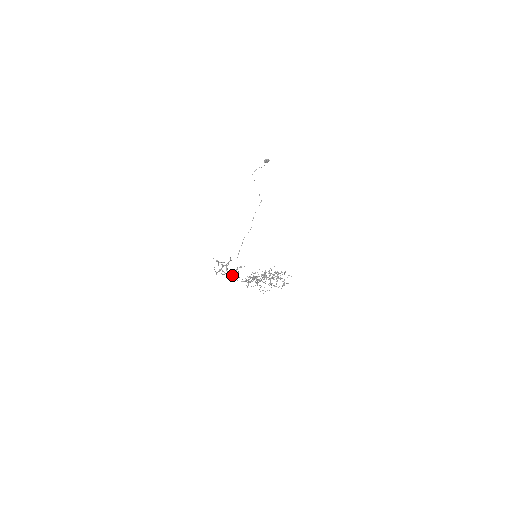
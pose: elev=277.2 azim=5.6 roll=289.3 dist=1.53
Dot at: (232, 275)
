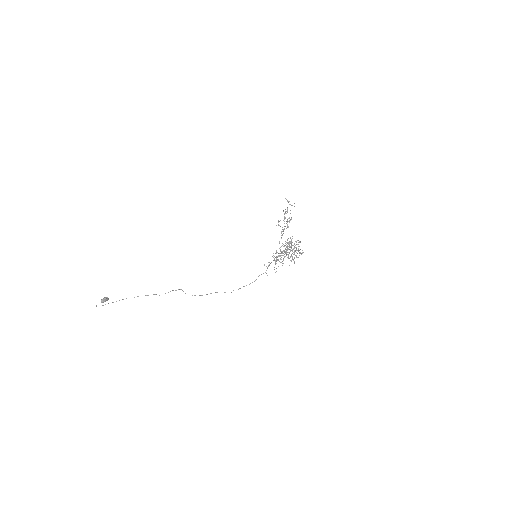
Dot at: (283, 230)
